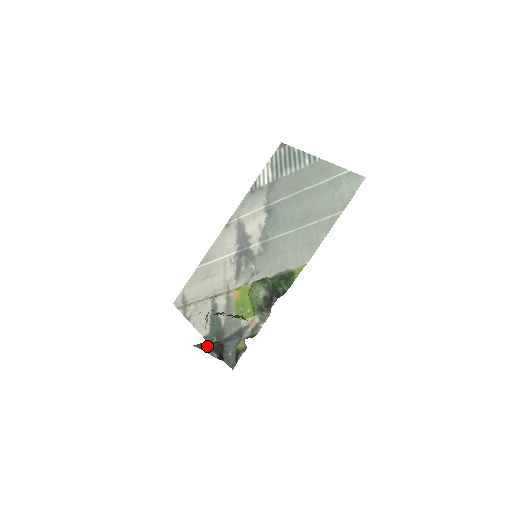
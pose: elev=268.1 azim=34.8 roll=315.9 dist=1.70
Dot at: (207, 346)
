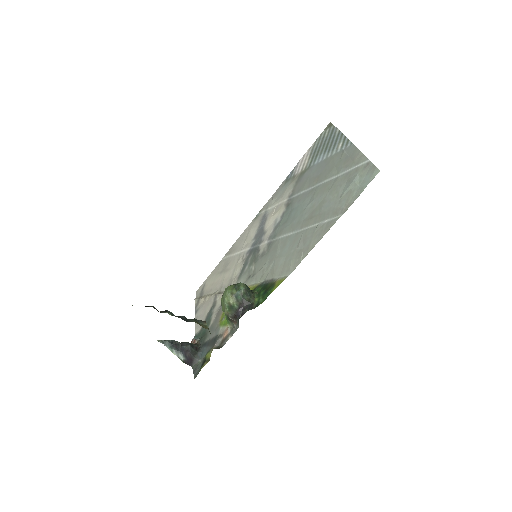
Dot at: (175, 345)
